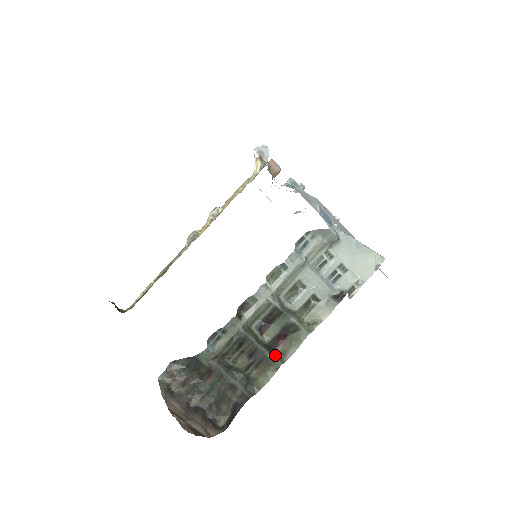
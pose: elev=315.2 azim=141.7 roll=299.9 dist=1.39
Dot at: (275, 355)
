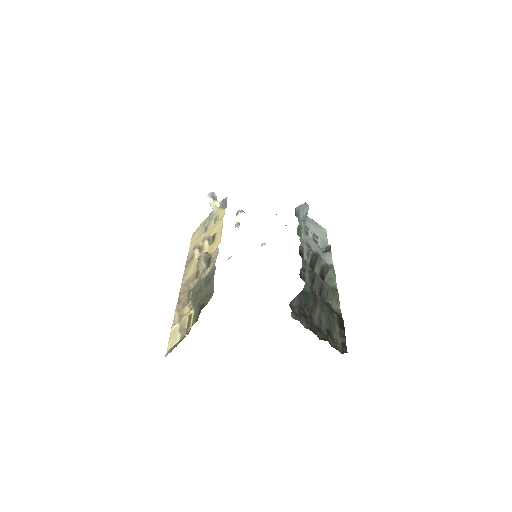
Dot at: (331, 288)
